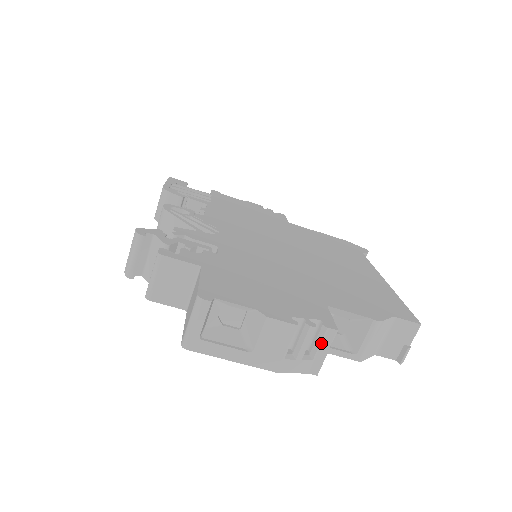
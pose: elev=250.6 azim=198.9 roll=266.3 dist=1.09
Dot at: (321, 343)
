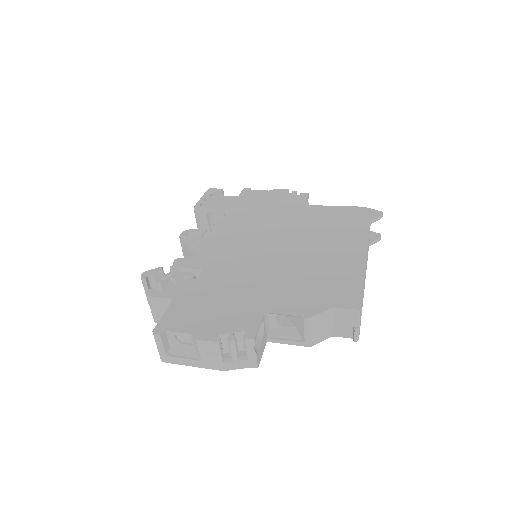
Dot at: (247, 348)
